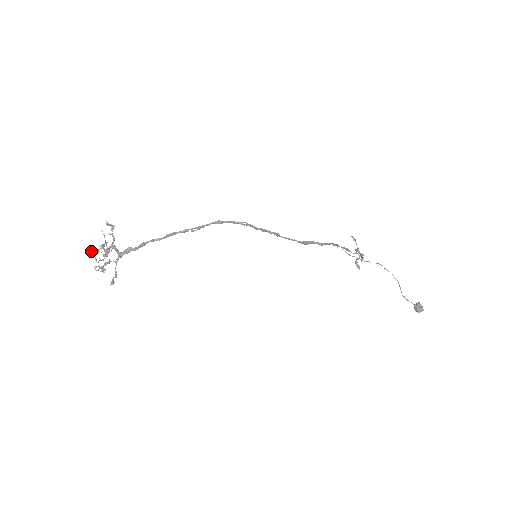
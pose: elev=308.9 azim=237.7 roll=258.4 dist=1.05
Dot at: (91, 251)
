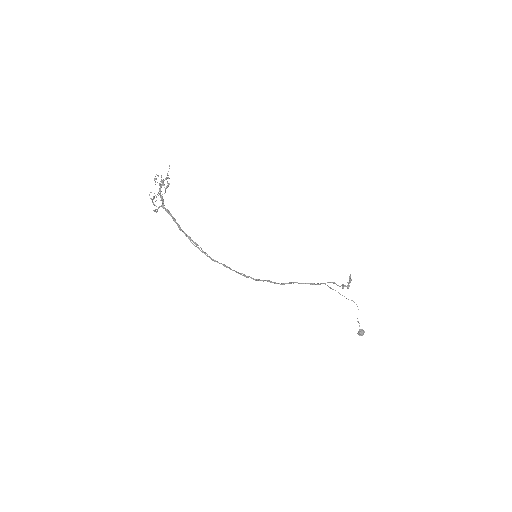
Dot at: occluded
